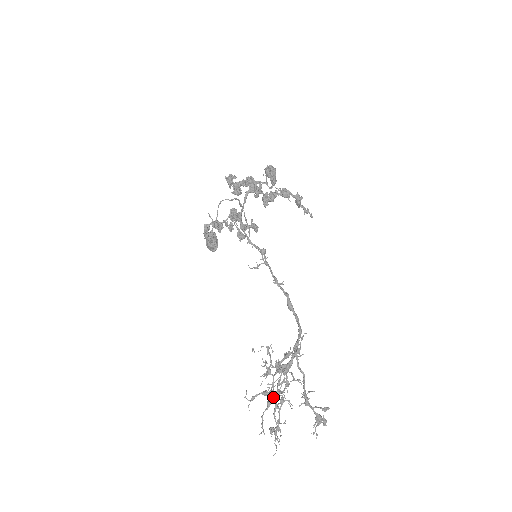
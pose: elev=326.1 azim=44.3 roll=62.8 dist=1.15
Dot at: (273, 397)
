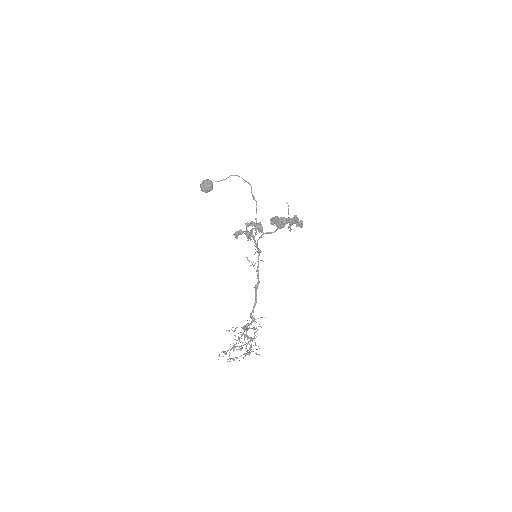
Dot at: (239, 347)
